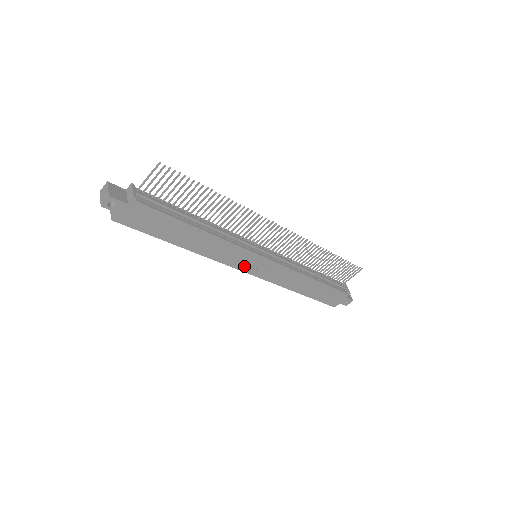
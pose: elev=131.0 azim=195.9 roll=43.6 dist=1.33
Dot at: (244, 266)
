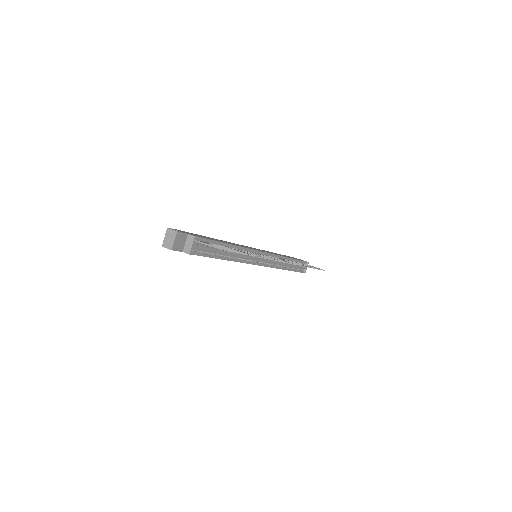
Dot at: occluded
